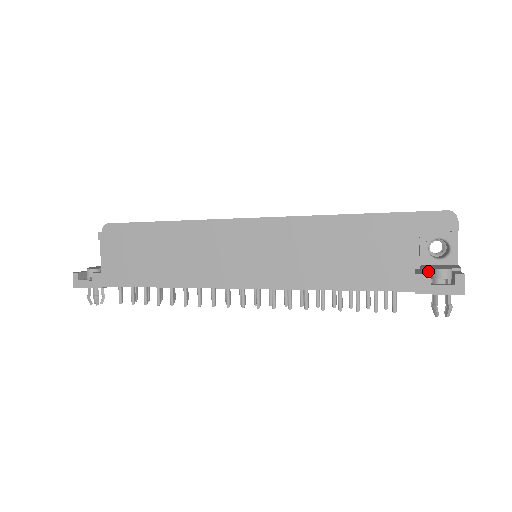
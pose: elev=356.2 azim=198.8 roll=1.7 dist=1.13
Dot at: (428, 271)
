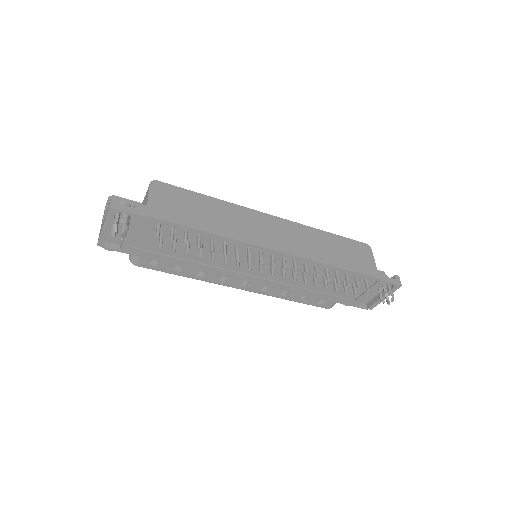
Dot at: occluded
